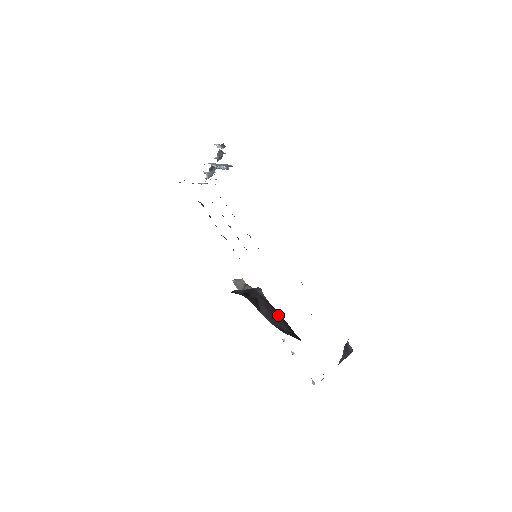
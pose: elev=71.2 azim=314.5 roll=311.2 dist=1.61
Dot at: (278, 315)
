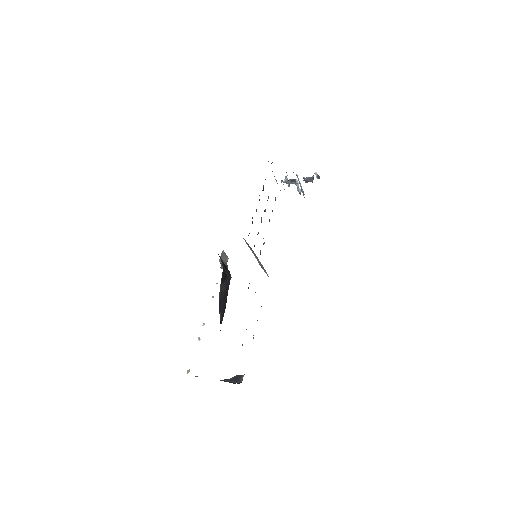
Dot at: occluded
